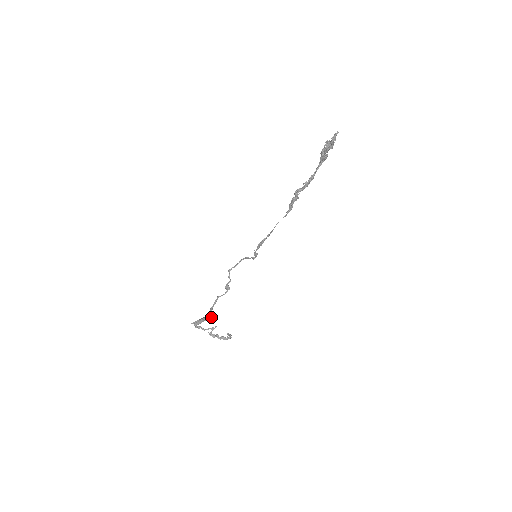
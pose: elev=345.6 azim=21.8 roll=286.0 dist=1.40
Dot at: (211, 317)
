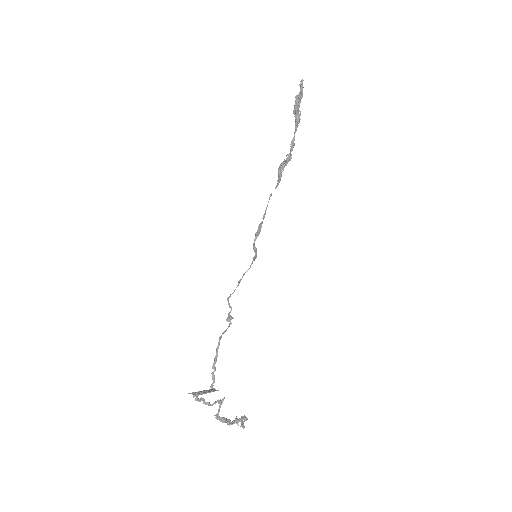
Dot at: (215, 390)
